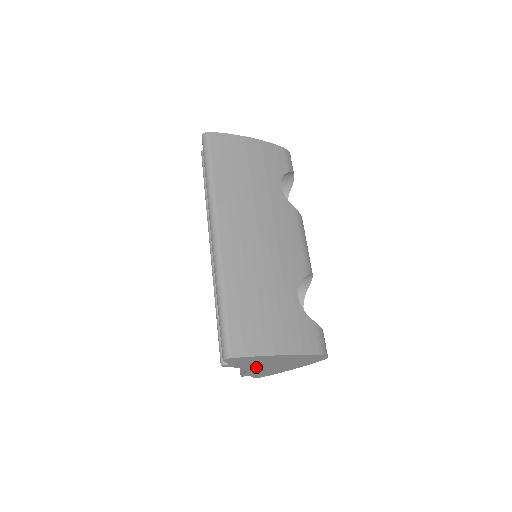
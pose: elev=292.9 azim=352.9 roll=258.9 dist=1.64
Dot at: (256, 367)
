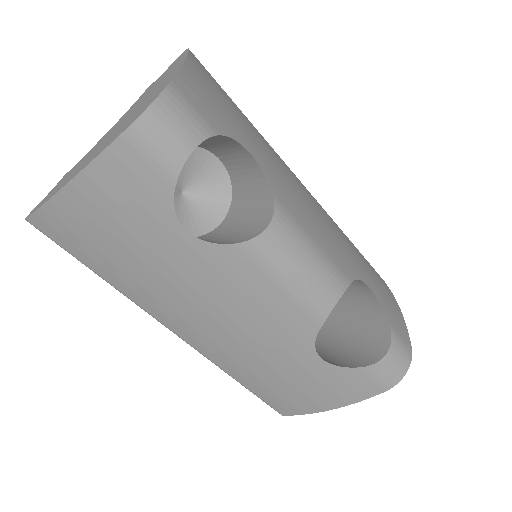
Dot at: occluded
